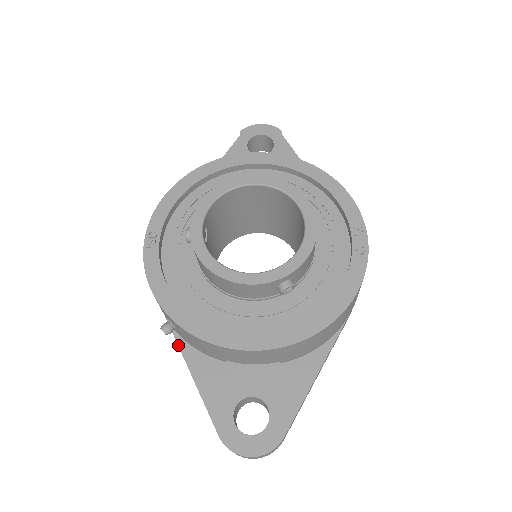
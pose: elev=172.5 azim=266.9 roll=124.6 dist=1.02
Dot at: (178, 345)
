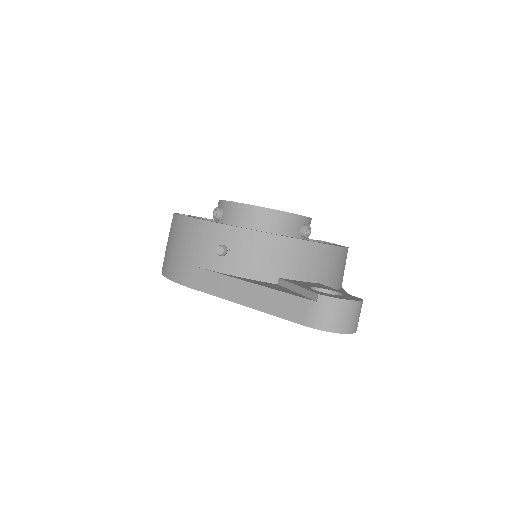
Dot at: (227, 275)
